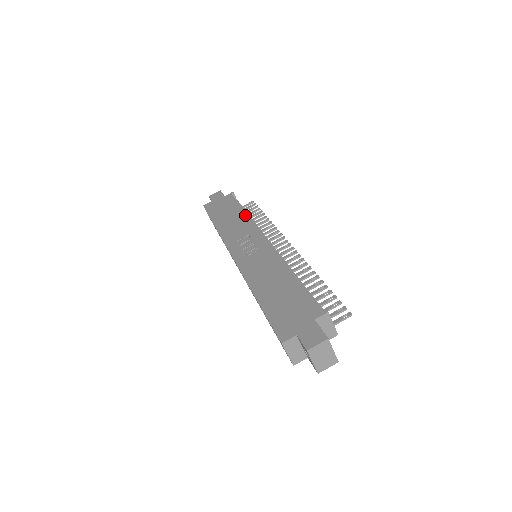
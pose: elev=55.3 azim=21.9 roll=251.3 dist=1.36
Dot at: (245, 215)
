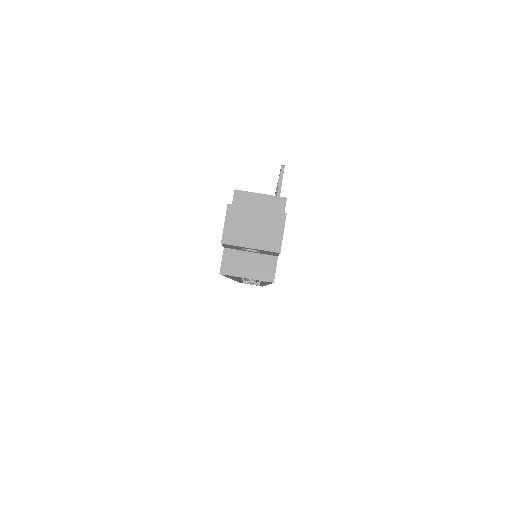
Dot at: occluded
